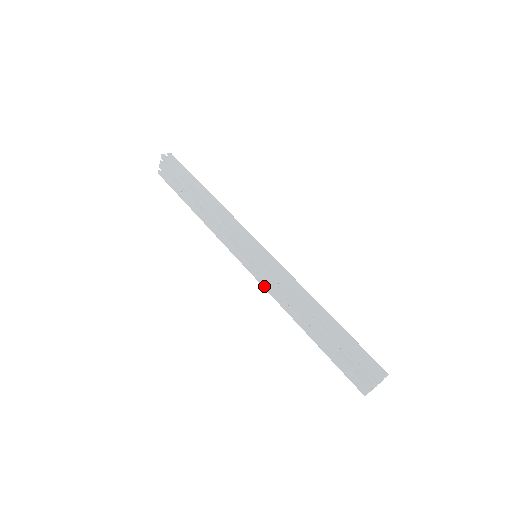
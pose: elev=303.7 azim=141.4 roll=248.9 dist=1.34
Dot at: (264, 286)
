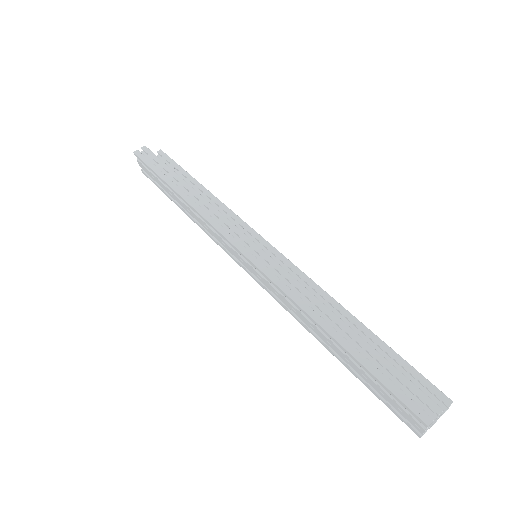
Dot at: (271, 295)
